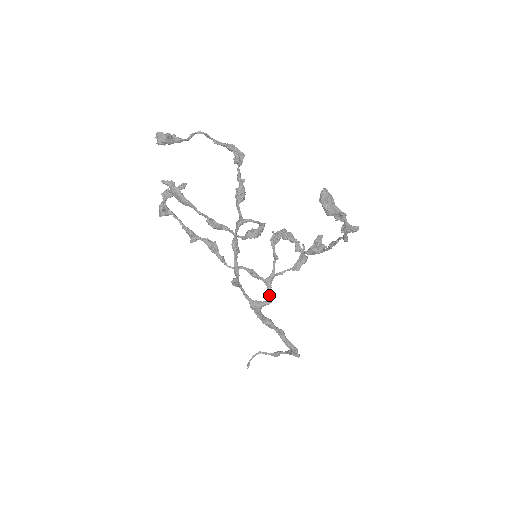
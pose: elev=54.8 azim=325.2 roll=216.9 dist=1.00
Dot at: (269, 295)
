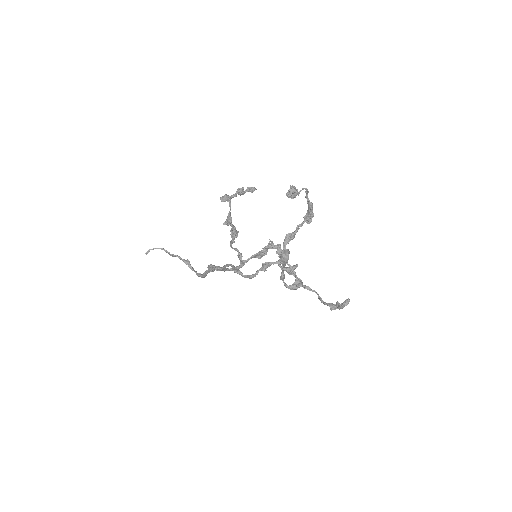
Dot at: occluded
